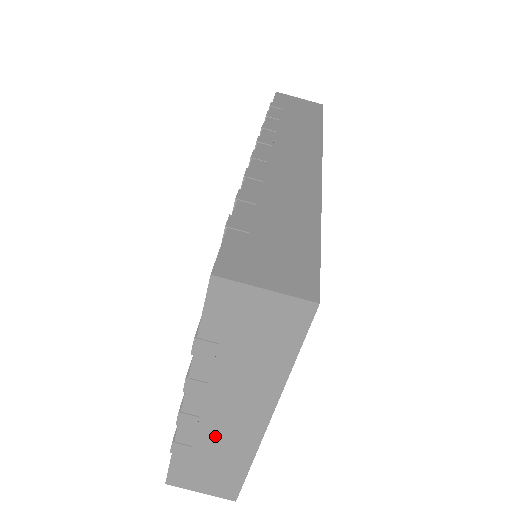
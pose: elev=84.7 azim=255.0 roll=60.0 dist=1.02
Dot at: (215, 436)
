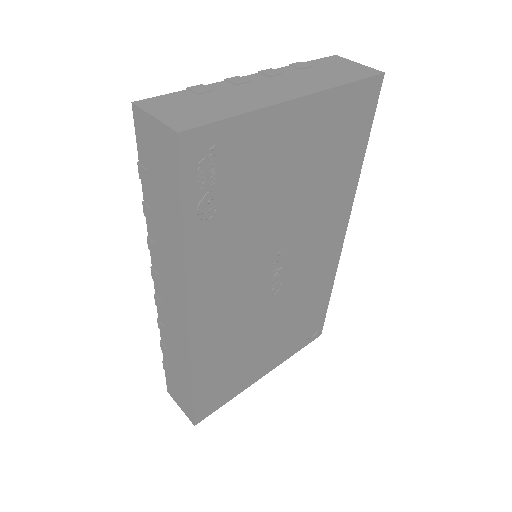
Dot at: (244, 92)
